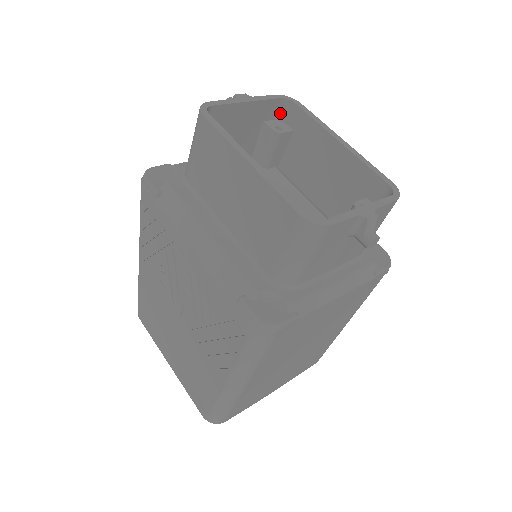
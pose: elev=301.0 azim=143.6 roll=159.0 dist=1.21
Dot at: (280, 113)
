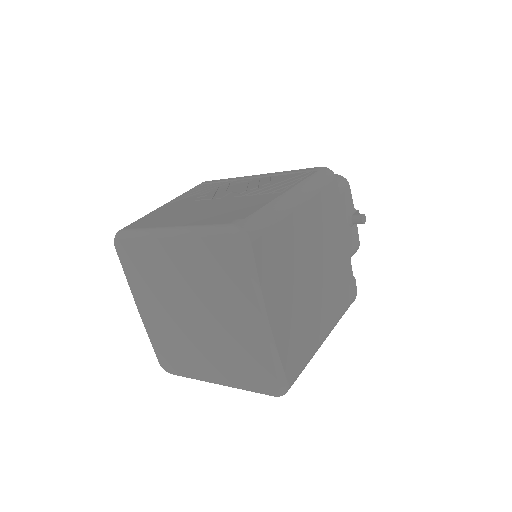
Dot at: occluded
